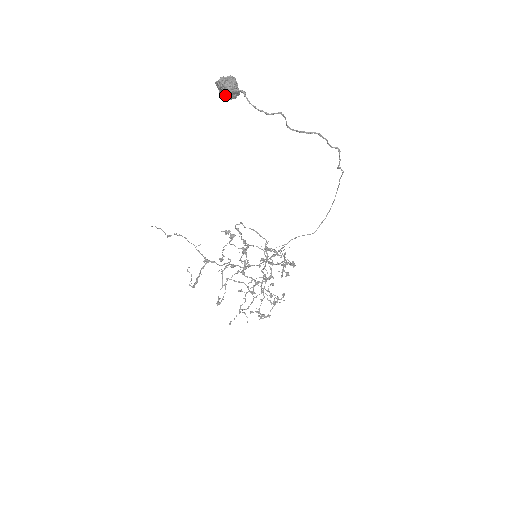
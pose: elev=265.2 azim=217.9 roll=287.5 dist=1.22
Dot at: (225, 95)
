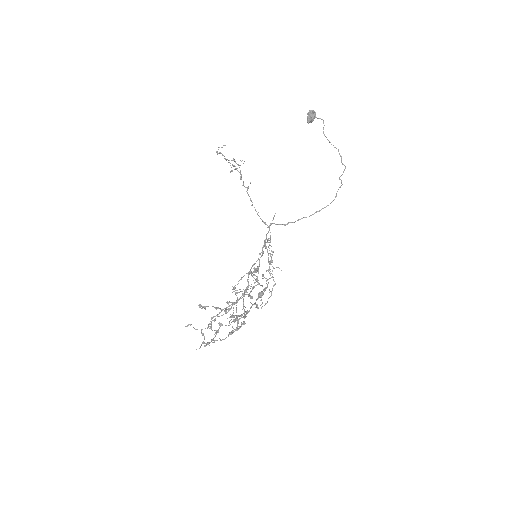
Dot at: (308, 119)
